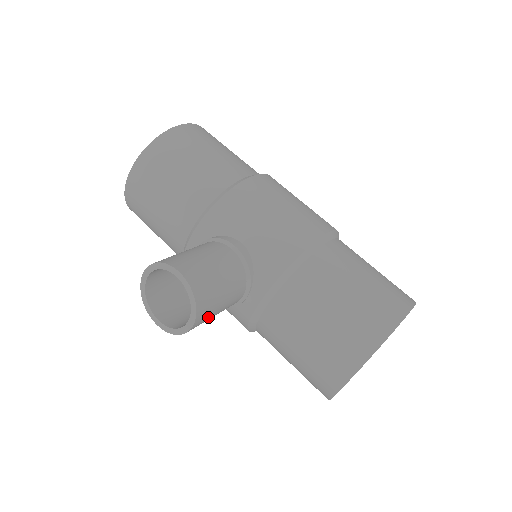
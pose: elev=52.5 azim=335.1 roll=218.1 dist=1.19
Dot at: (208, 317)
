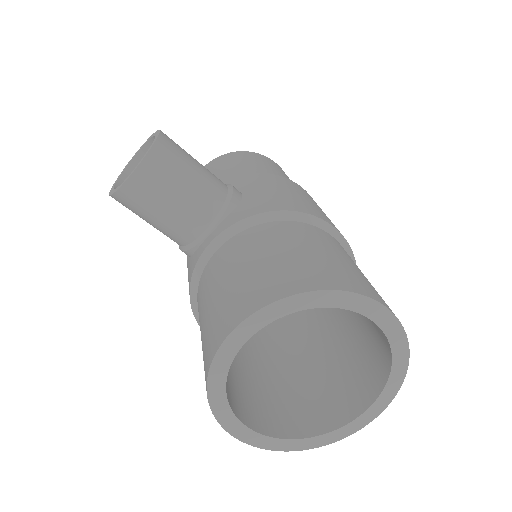
Dot at: (153, 194)
